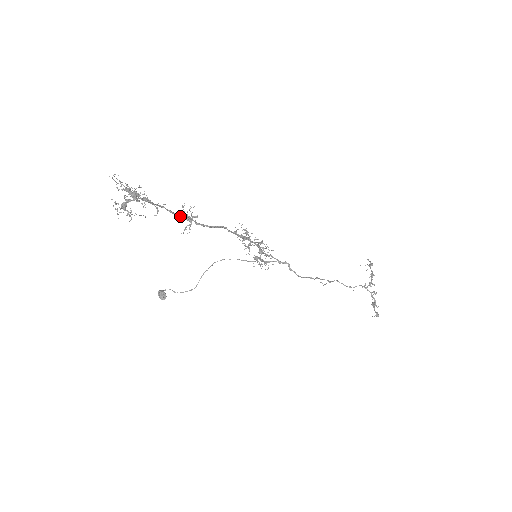
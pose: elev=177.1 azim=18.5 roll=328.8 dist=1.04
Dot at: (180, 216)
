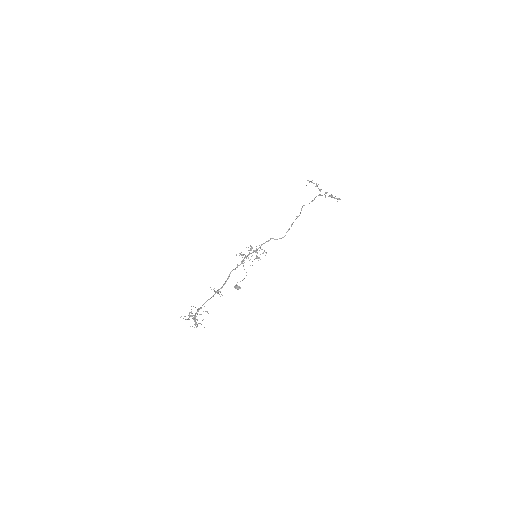
Dot at: occluded
